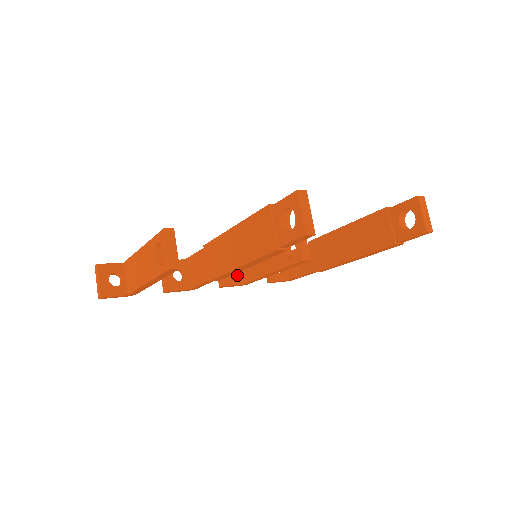
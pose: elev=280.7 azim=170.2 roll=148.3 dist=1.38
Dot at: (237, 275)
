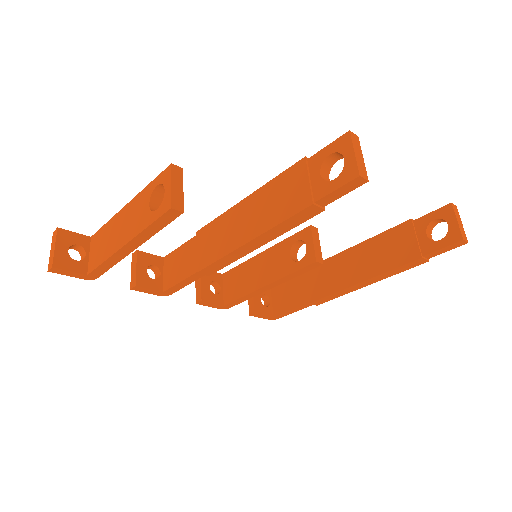
Dot at: (219, 293)
